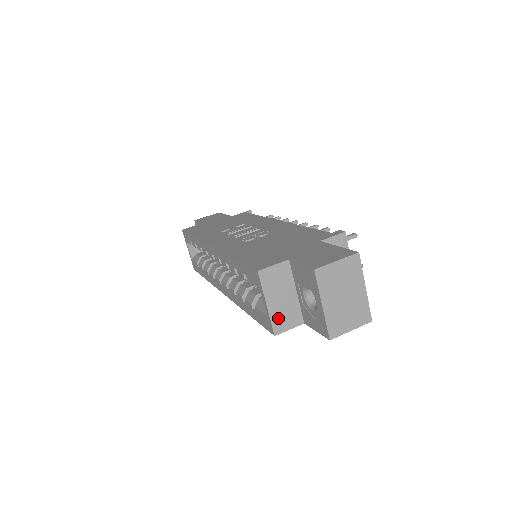
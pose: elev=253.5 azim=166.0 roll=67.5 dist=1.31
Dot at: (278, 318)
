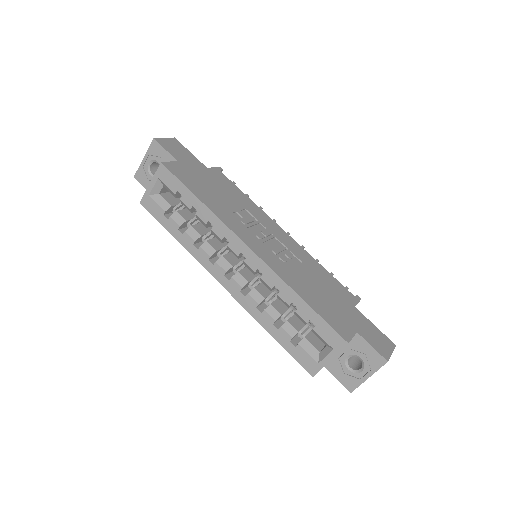
Dot at: occluded
